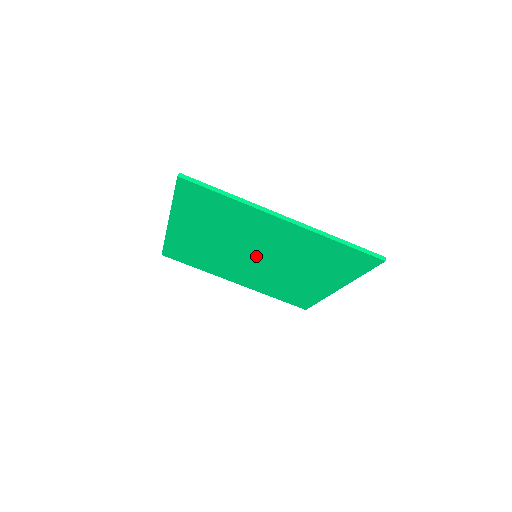
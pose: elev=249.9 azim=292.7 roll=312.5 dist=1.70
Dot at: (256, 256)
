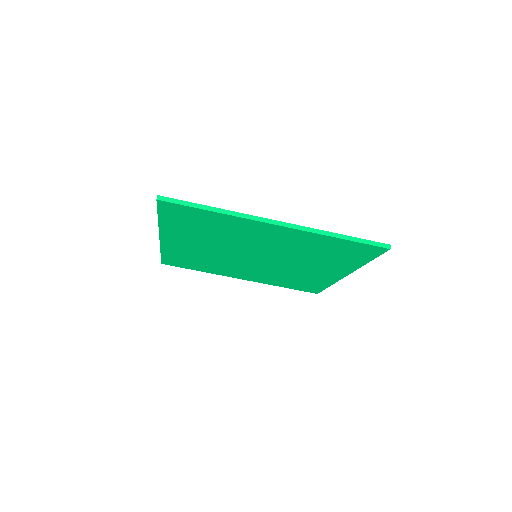
Dot at: (256, 256)
